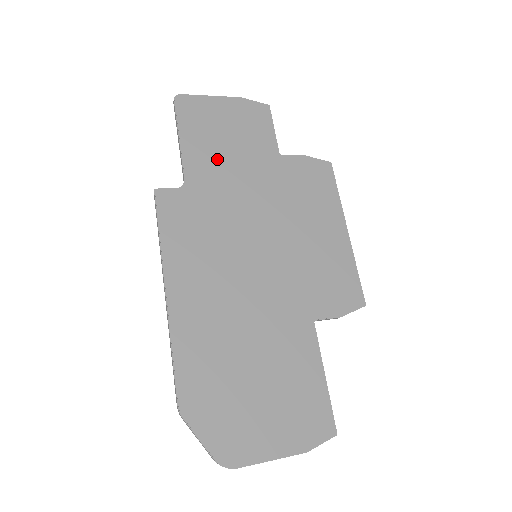
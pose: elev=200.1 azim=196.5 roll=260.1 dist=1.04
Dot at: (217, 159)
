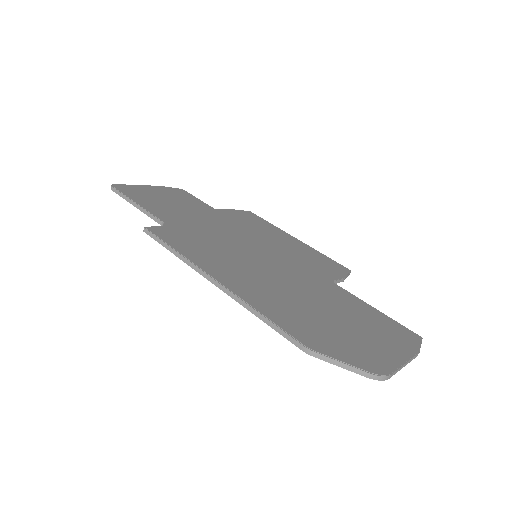
Dot at: (175, 212)
